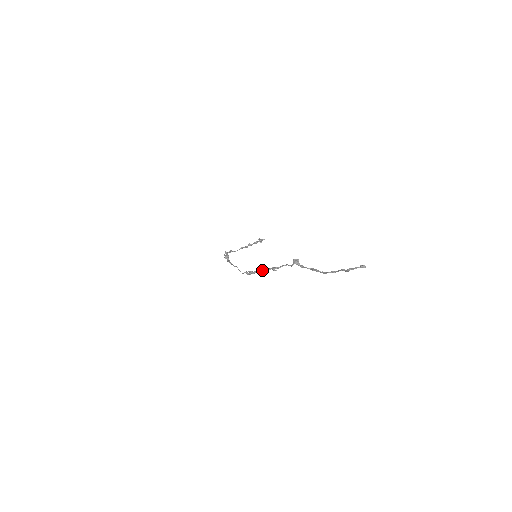
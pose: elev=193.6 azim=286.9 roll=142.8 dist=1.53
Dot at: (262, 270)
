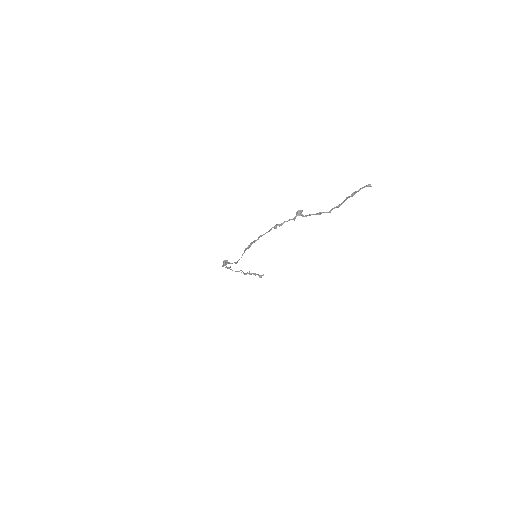
Dot at: (263, 234)
